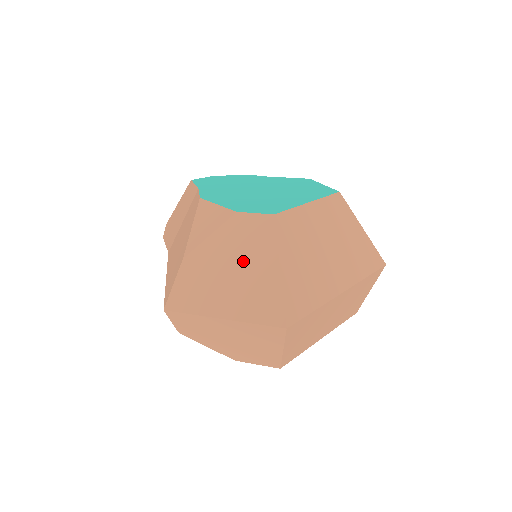
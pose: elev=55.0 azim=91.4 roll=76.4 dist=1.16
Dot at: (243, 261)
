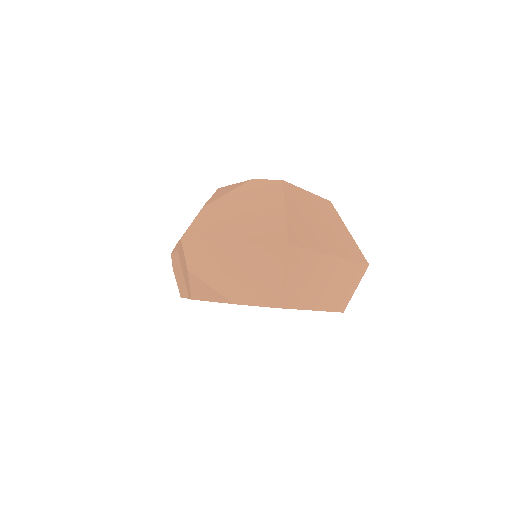
Dot at: (254, 206)
